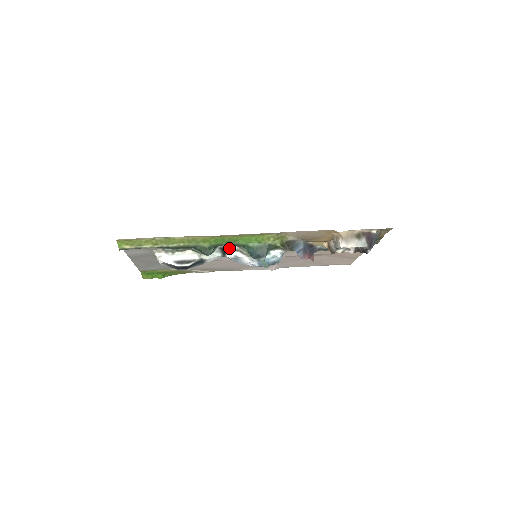
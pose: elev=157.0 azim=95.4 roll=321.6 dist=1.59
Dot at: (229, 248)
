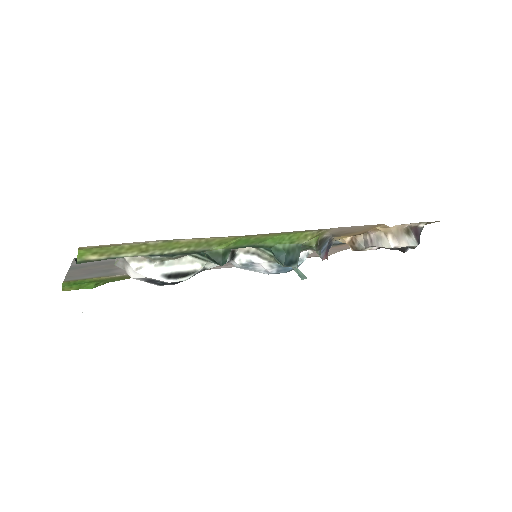
Dot at: (241, 250)
